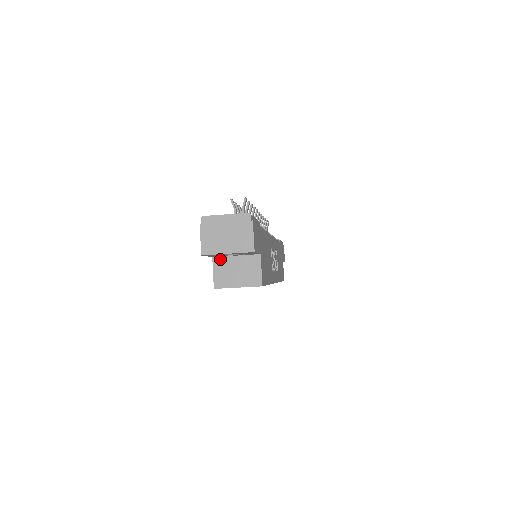
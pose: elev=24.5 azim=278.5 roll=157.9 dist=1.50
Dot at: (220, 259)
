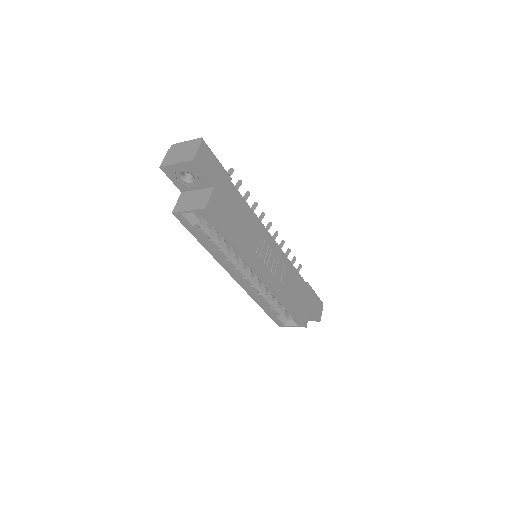
Dot at: (185, 193)
